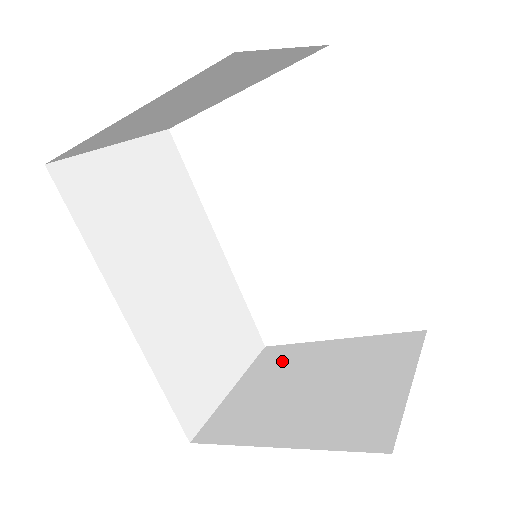
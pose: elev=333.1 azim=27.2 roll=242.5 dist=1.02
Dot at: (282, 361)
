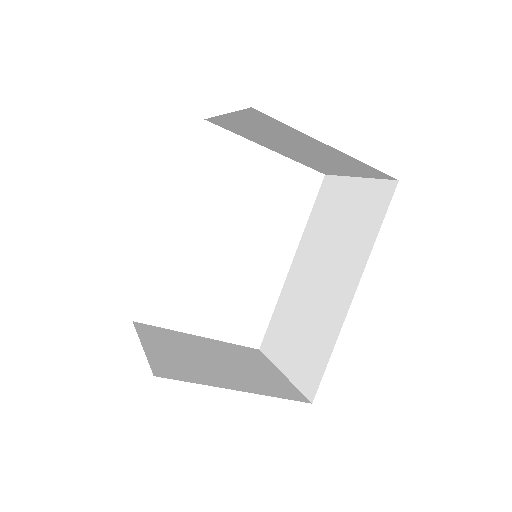
Dot at: (169, 337)
